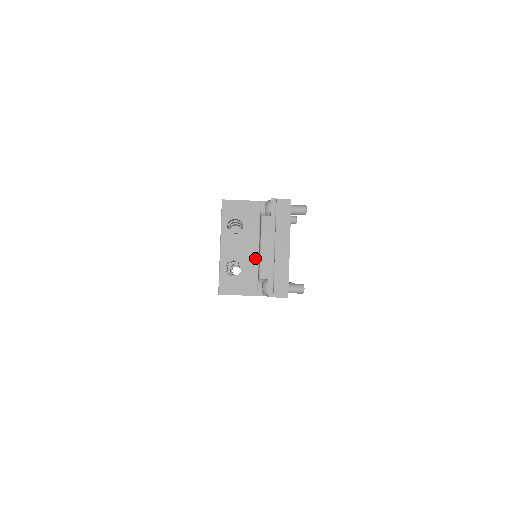
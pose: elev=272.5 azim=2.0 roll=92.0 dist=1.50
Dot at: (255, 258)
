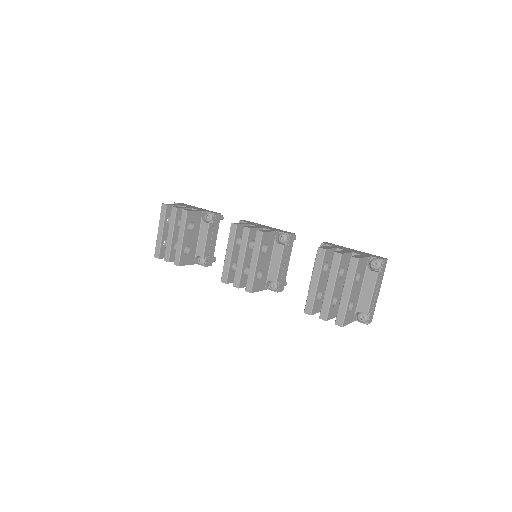
Dot at: (358, 297)
